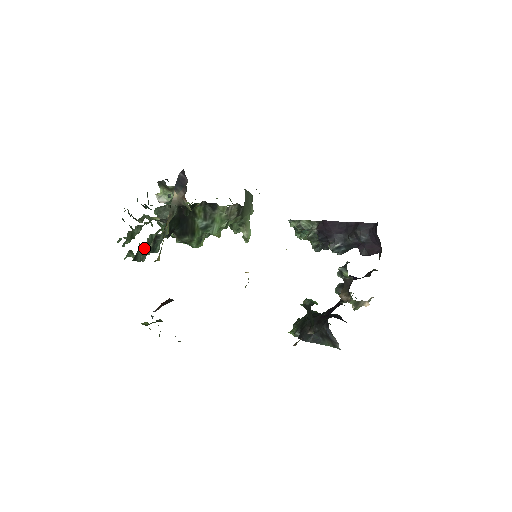
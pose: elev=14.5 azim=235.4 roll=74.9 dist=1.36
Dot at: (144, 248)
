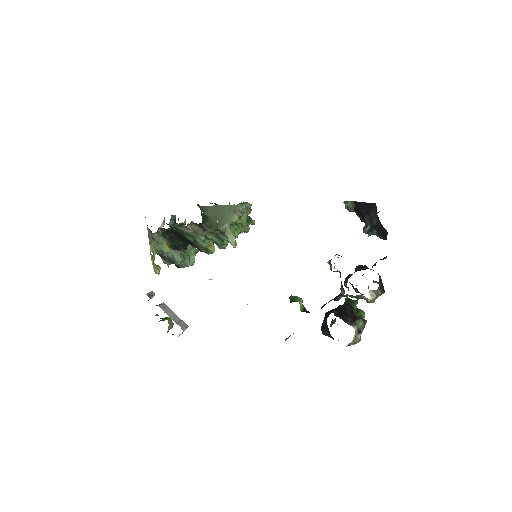
Dot at: occluded
